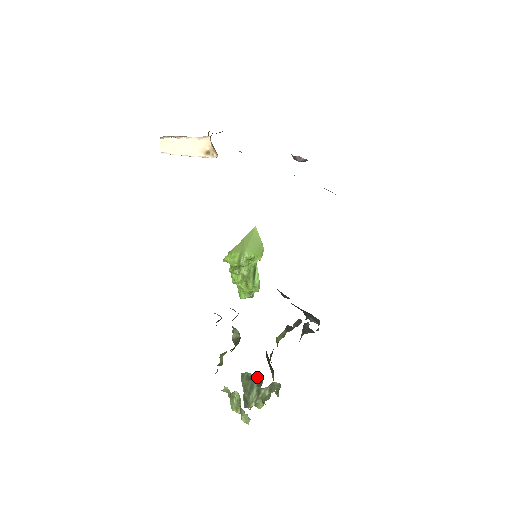
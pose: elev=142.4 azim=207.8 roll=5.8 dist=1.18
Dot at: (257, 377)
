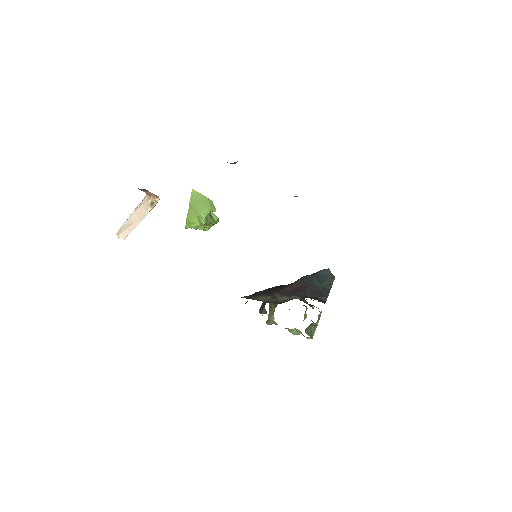
Dot at: (311, 323)
